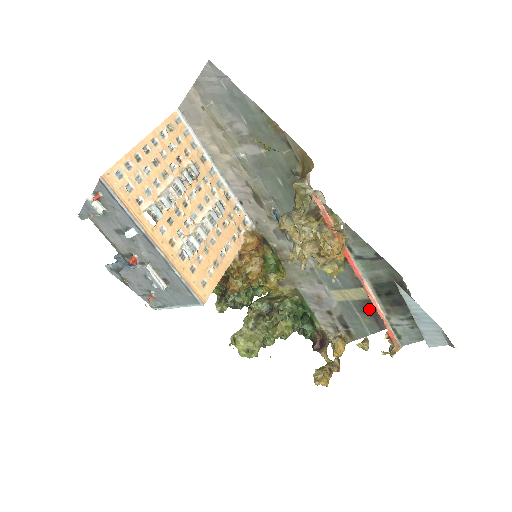
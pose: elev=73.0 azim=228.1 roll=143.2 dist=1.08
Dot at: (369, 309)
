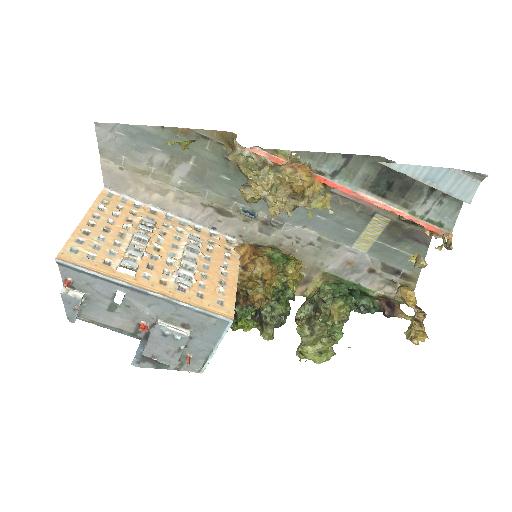
Dot at: (398, 234)
